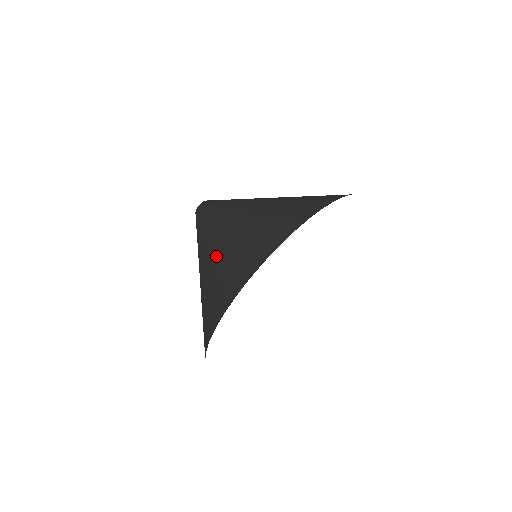
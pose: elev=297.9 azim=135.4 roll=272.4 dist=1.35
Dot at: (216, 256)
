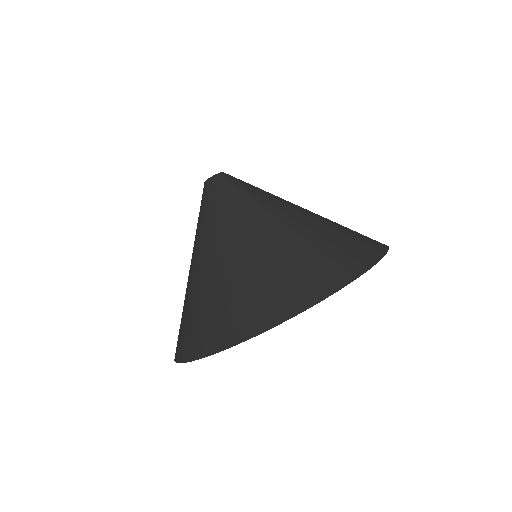
Dot at: (196, 284)
